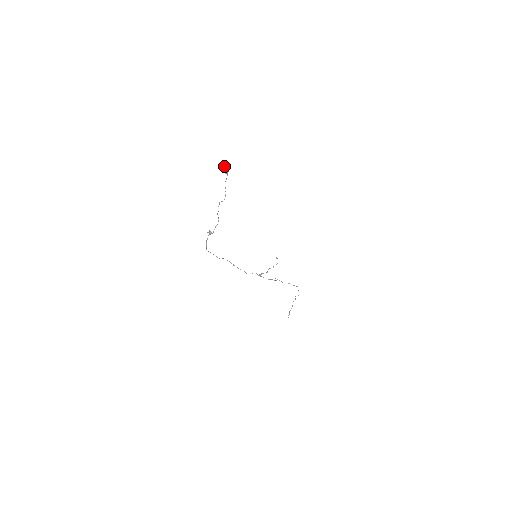
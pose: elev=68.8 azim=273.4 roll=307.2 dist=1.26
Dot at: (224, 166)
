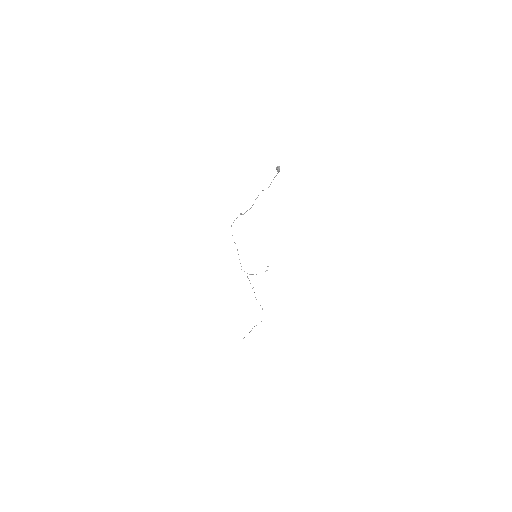
Dot at: (279, 166)
